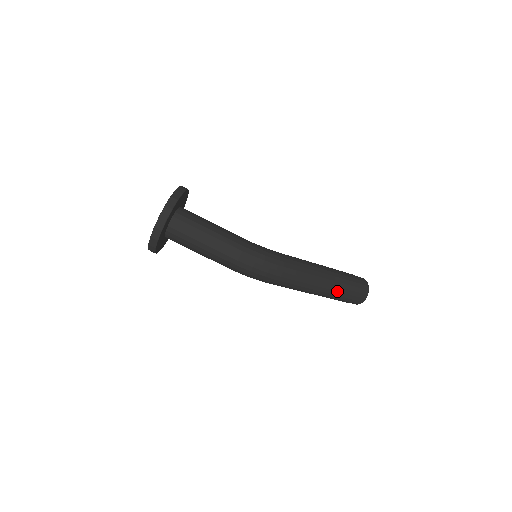
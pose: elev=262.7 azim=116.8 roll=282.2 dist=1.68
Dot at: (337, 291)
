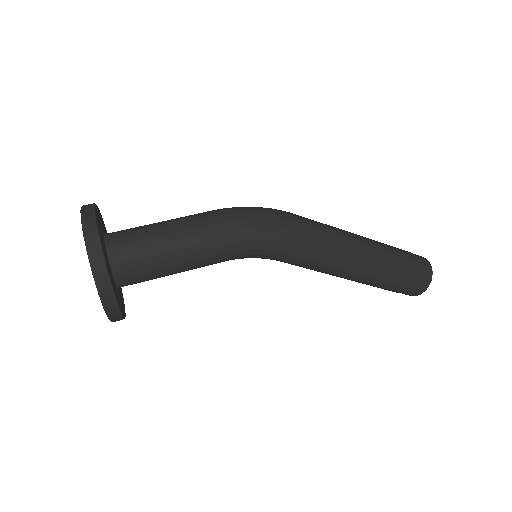
Dot at: (382, 244)
